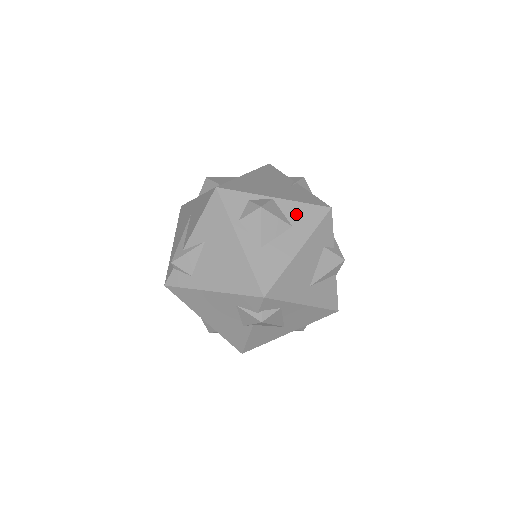
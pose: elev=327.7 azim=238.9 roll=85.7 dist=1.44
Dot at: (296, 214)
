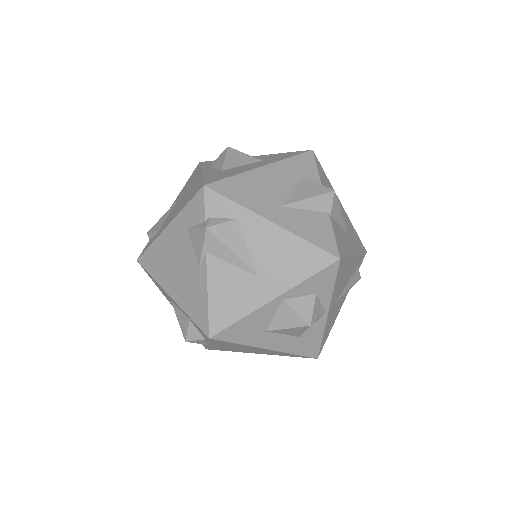
Dot at: (270, 157)
